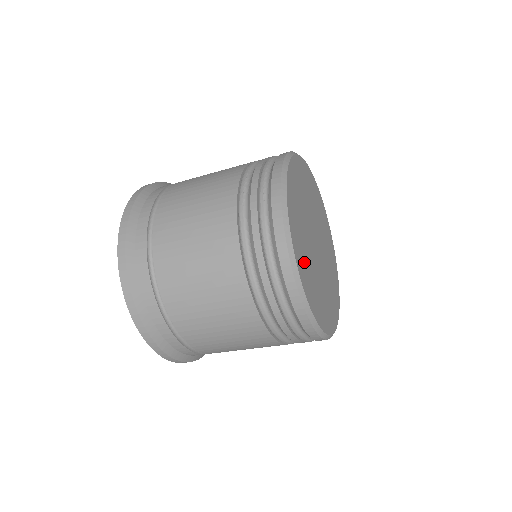
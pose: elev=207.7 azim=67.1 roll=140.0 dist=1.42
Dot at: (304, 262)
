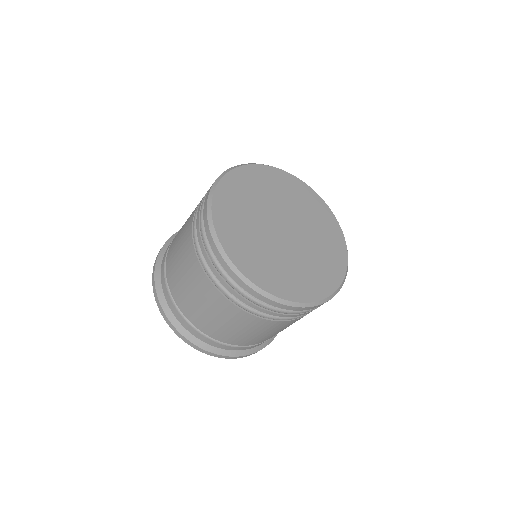
Dot at: (234, 220)
